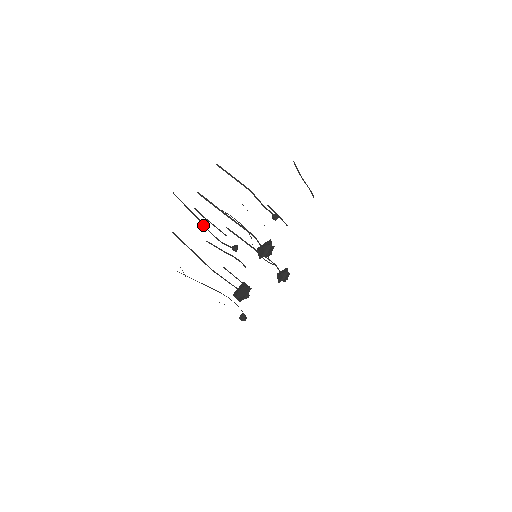
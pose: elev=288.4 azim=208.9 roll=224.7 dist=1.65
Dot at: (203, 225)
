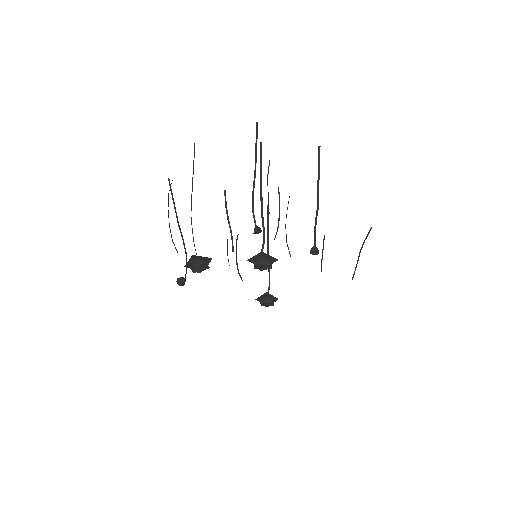
Dot at: (254, 179)
